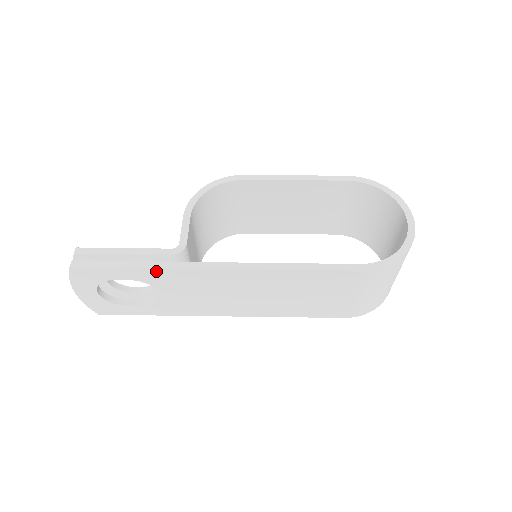
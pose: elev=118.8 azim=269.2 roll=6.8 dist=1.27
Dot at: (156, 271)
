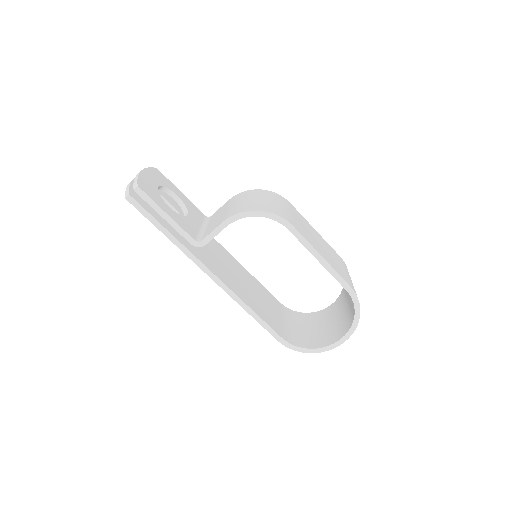
Dot at: (175, 243)
